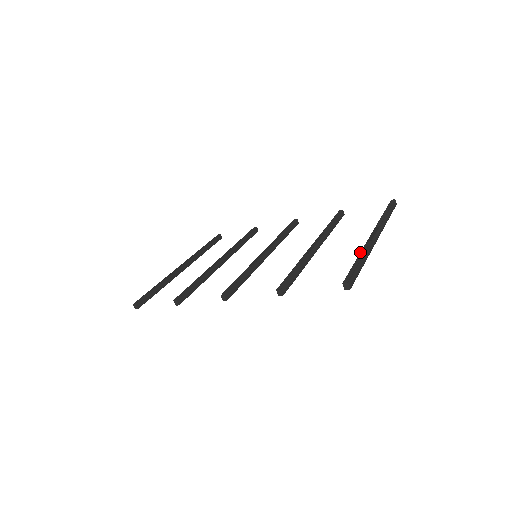
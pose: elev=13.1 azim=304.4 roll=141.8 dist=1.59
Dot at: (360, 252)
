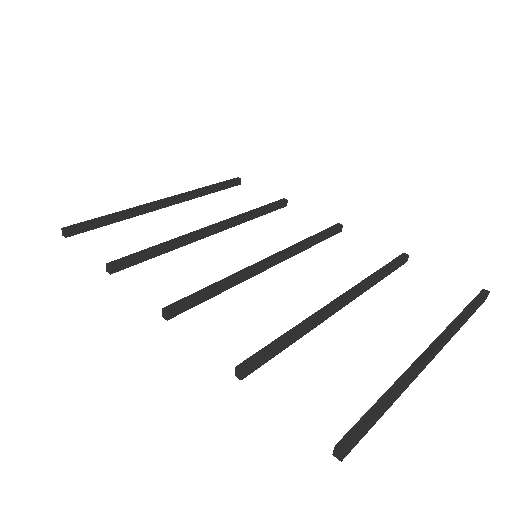
Dot at: (395, 381)
